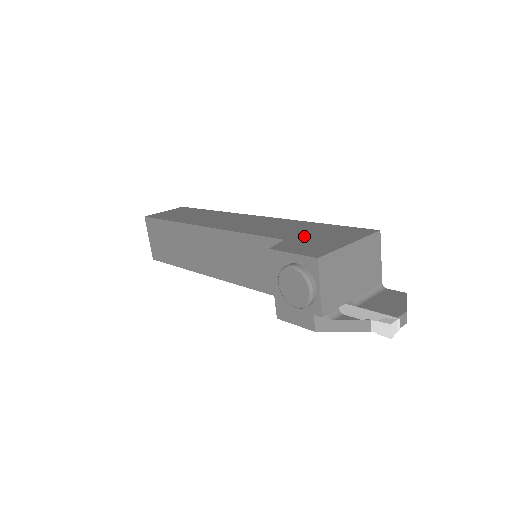
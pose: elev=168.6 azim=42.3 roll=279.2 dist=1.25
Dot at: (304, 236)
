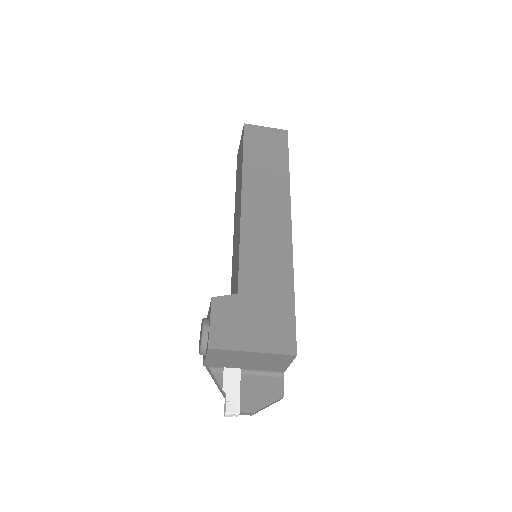
Dot at: (253, 304)
